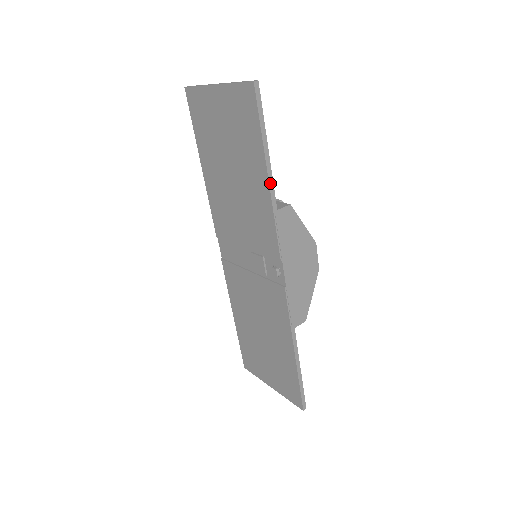
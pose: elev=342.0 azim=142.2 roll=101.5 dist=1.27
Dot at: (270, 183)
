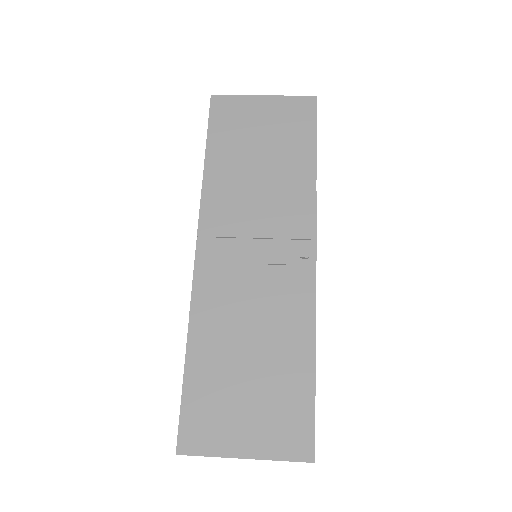
Dot at: (316, 168)
